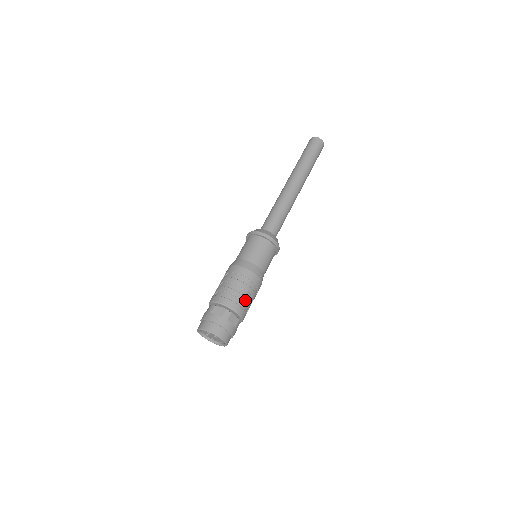
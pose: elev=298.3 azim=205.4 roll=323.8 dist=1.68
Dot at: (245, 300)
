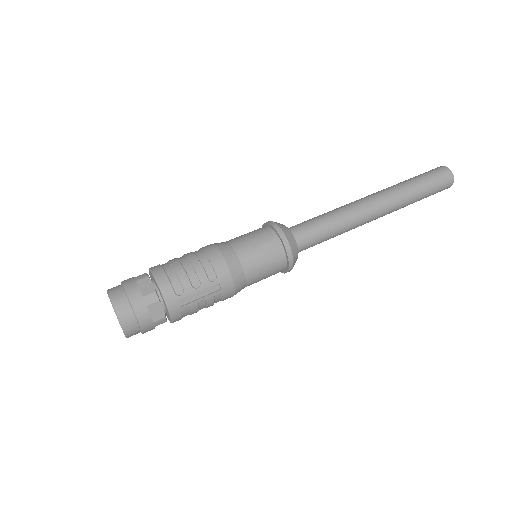
Dot at: (179, 270)
